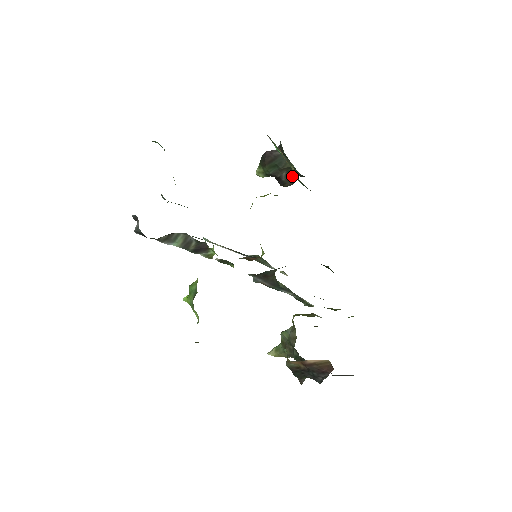
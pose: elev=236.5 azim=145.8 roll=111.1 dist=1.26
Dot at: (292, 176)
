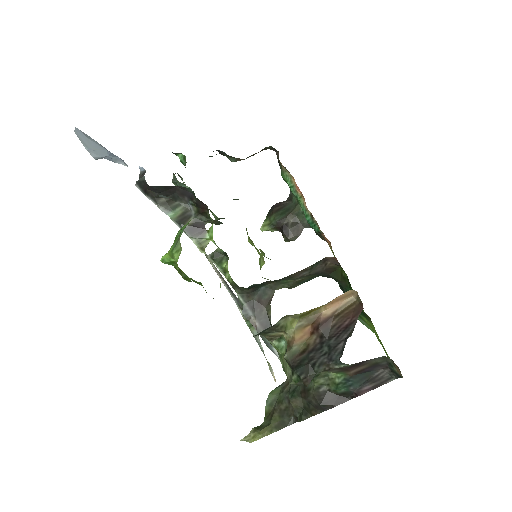
Dot at: (298, 226)
